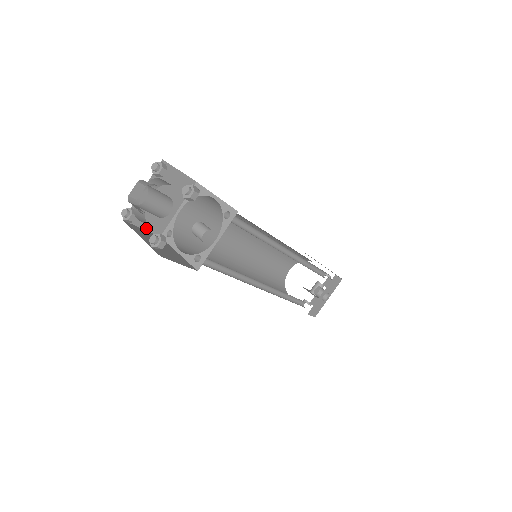
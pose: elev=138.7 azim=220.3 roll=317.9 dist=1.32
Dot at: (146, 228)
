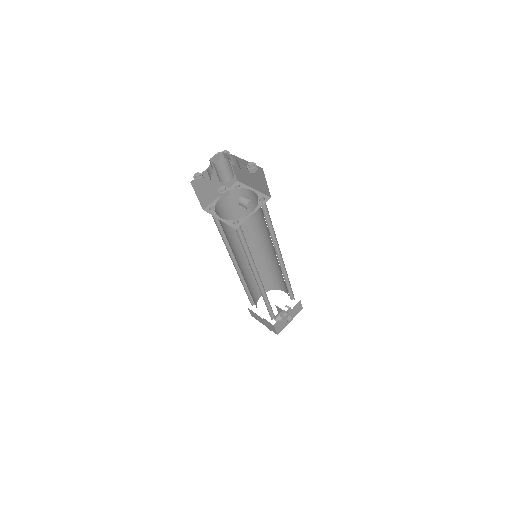
Dot at: (199, 198)
